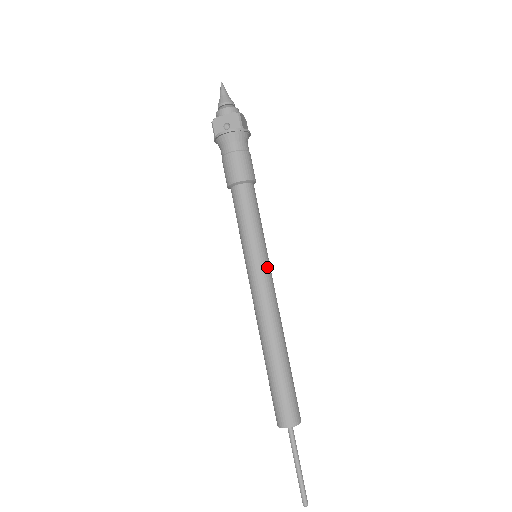
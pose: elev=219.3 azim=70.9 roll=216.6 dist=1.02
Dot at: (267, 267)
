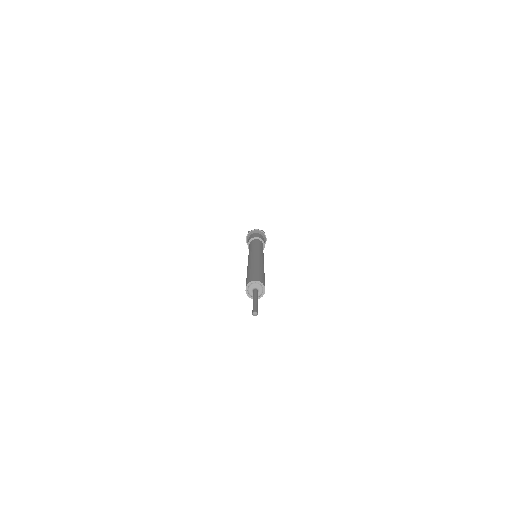
Dot at: (263, 255)
